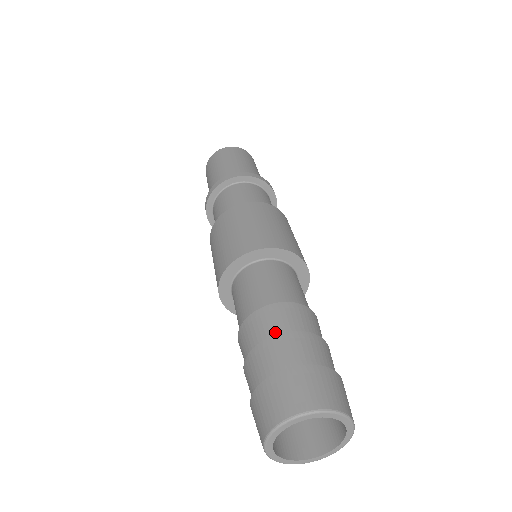
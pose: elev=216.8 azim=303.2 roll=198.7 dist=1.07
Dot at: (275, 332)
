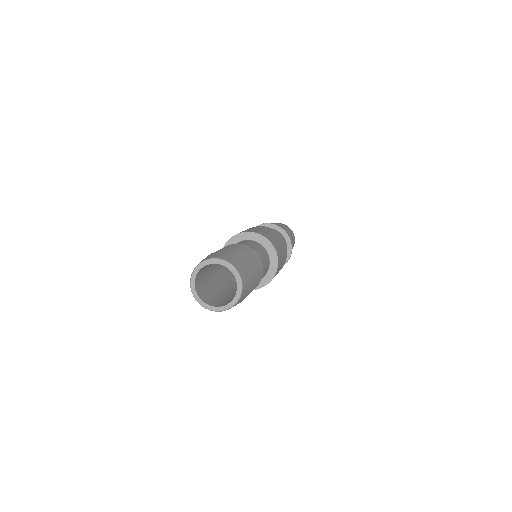
Dot at: occluded
